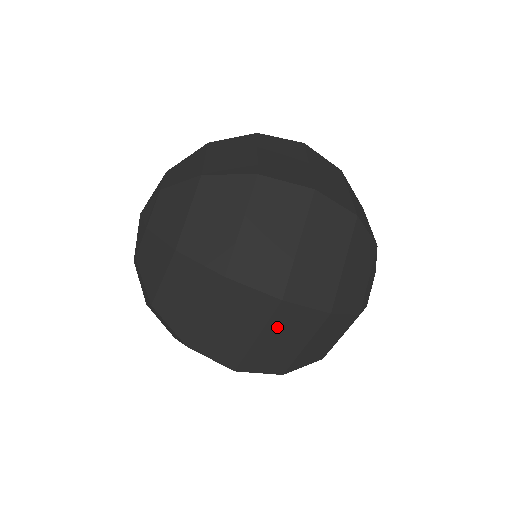
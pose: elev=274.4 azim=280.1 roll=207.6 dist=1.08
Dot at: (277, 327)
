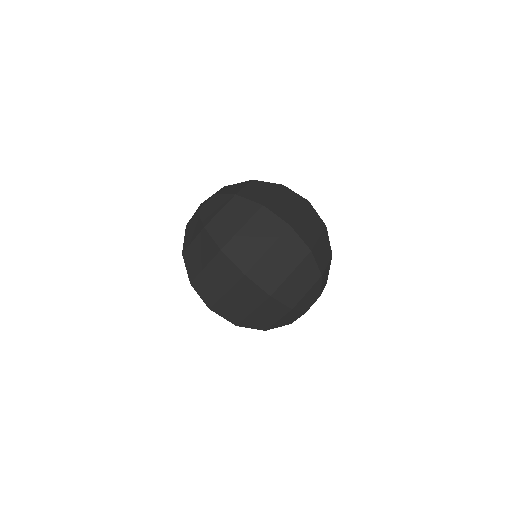
Dot at: (281, 246)
